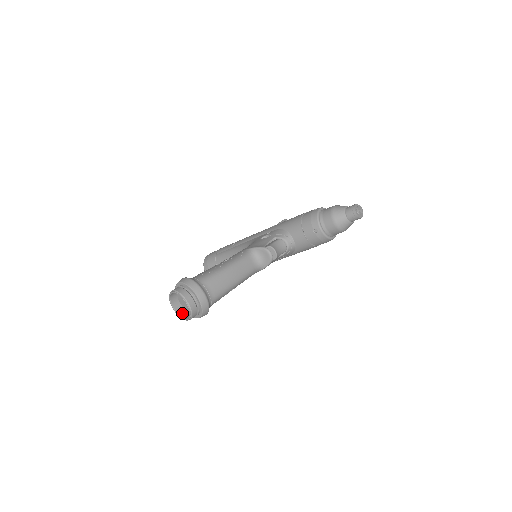
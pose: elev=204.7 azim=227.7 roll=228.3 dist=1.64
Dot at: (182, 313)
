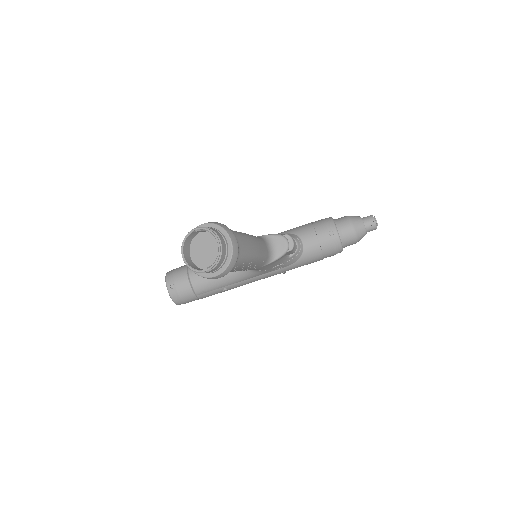
Dot at: (194, 267)
